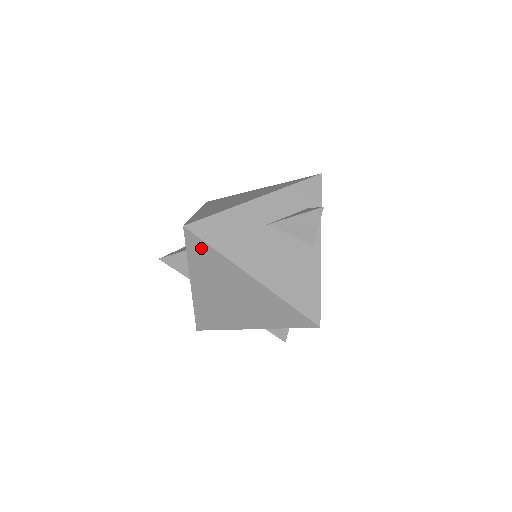
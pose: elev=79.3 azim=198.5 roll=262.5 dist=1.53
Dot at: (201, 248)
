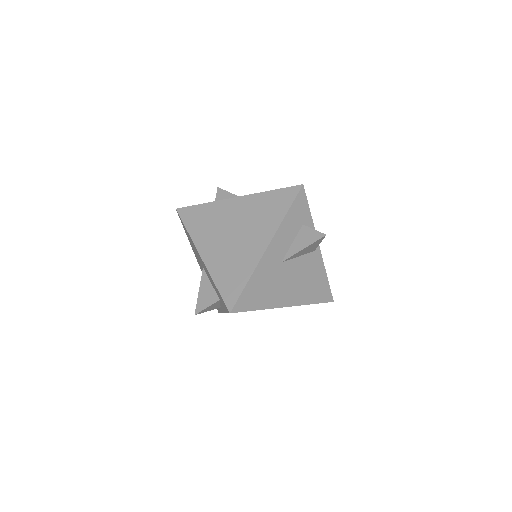
Dot at: occluded
